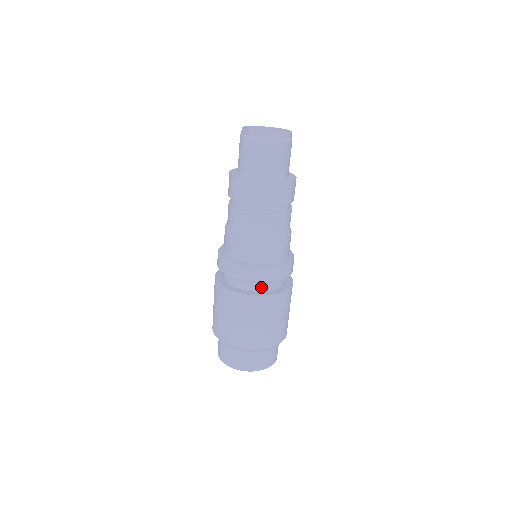
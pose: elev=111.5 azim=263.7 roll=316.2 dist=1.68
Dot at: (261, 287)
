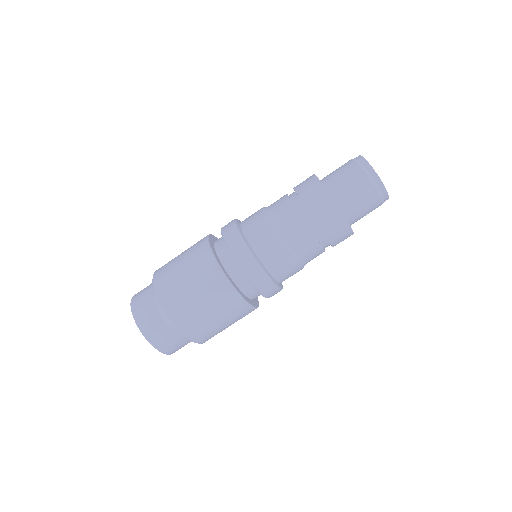
Dot at: (241, 283)
